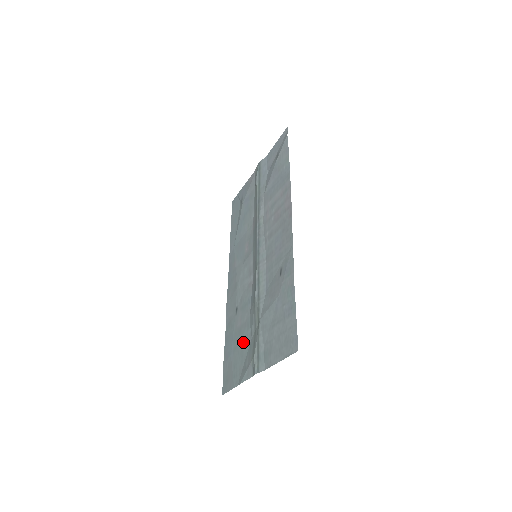
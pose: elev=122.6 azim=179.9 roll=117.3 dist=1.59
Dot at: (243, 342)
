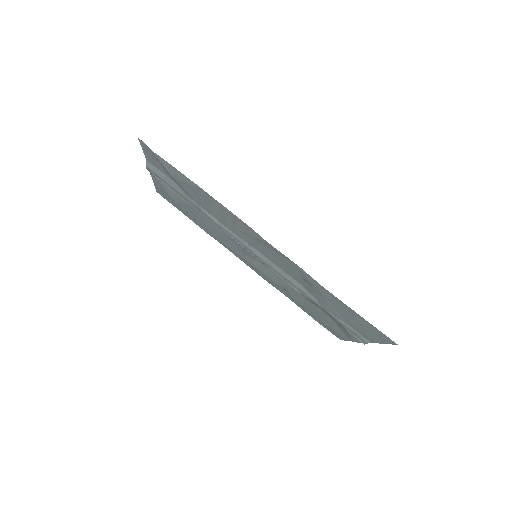
Dot at: (322, 316)
